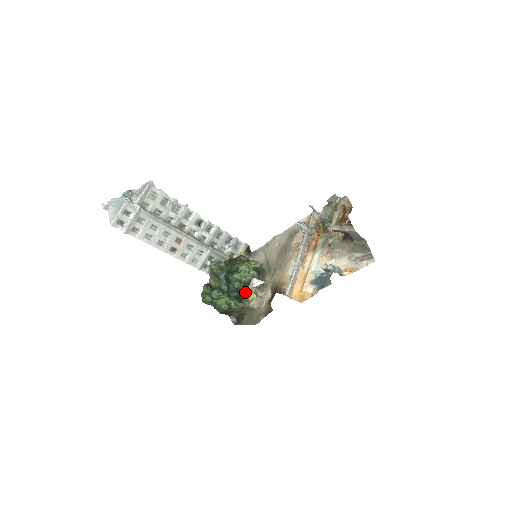
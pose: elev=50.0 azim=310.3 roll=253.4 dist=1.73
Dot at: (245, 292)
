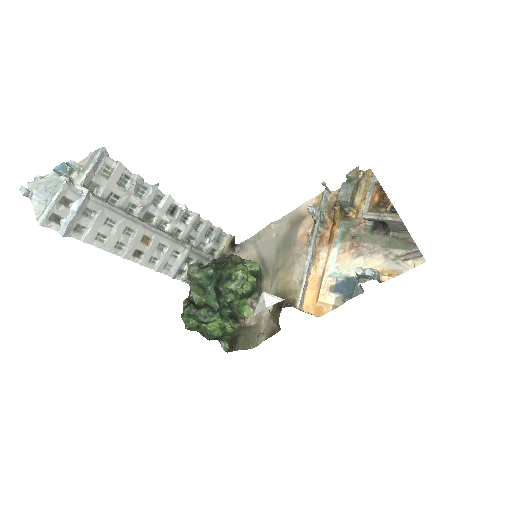
Dot at: (239, 306)
